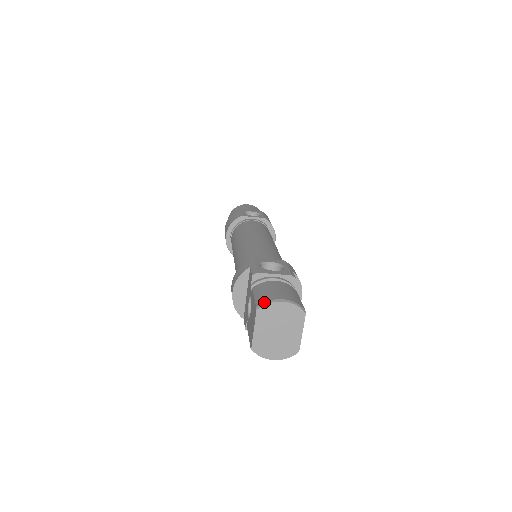
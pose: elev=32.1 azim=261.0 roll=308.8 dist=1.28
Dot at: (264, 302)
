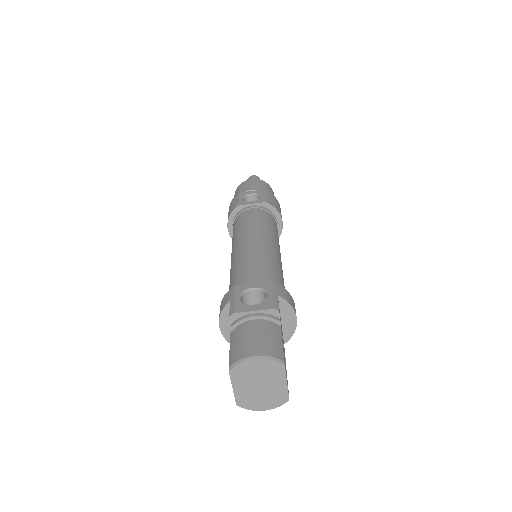
Dot at: (235, 362)
